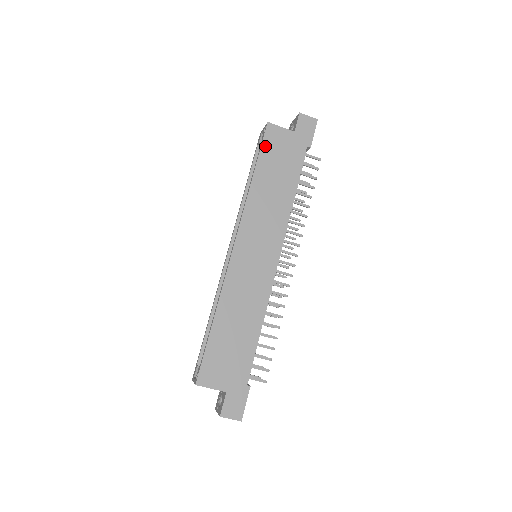
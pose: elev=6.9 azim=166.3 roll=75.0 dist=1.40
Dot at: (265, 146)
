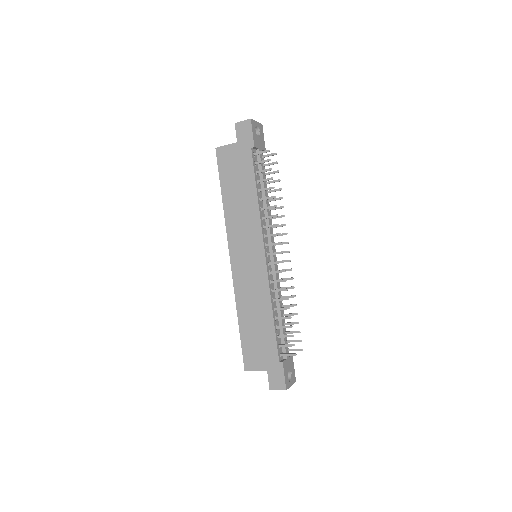
Dot at: (221, 169)
